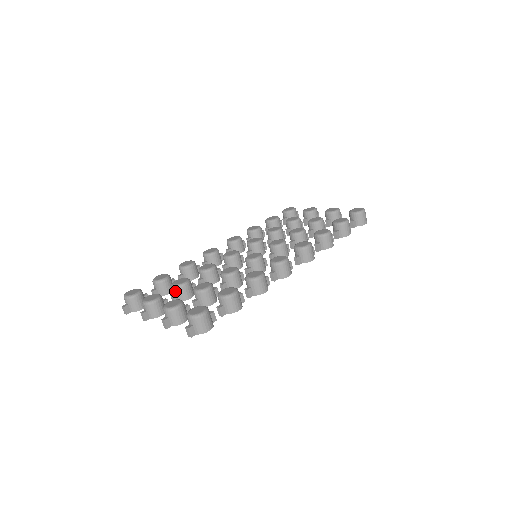
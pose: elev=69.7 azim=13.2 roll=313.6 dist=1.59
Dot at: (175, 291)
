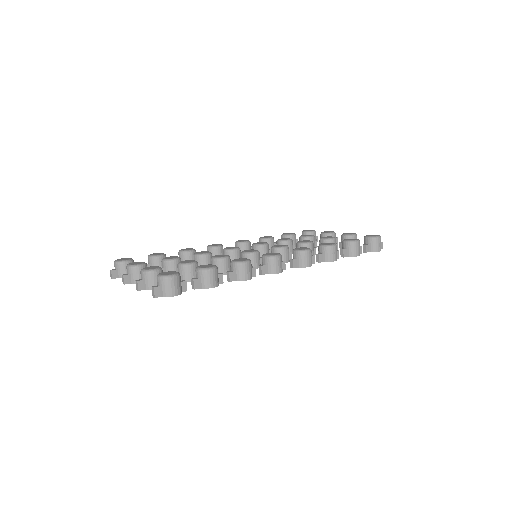
Dot at: (163, 265)
